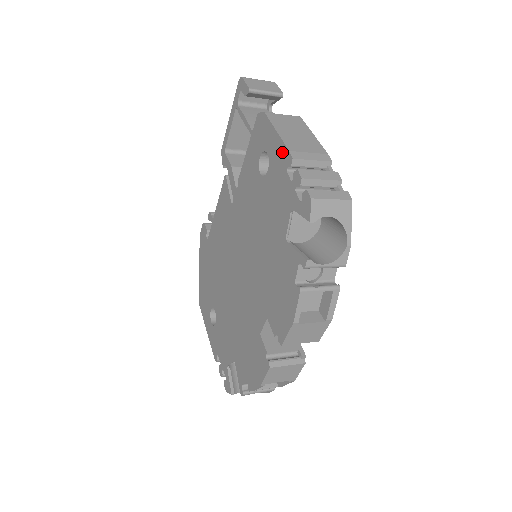
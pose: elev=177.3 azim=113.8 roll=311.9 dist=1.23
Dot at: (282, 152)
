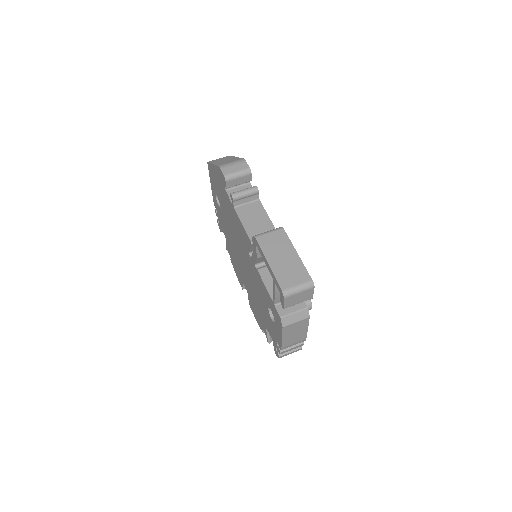
Dot at: (279, 341)
